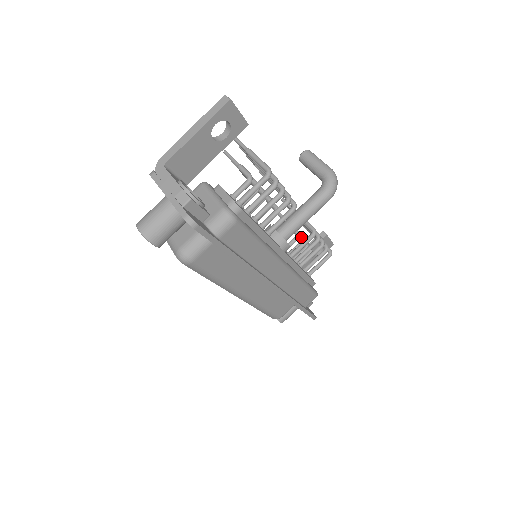
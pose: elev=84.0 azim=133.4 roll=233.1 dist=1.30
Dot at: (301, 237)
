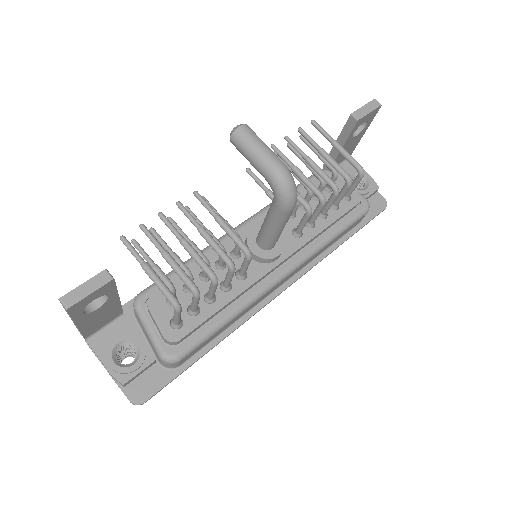
Dot at: (306, 188)
